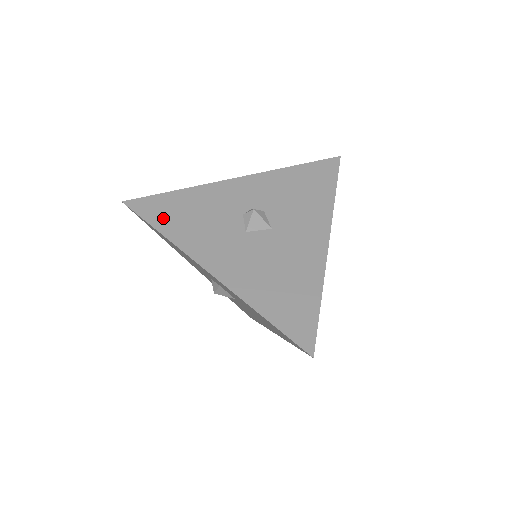
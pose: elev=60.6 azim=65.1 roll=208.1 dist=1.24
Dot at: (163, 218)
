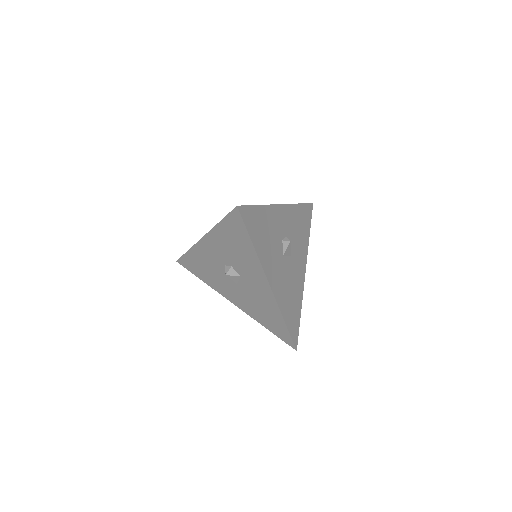
Dot at: (255, 232)
